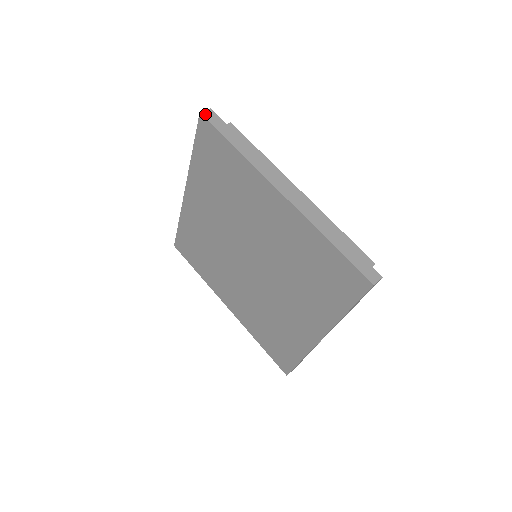
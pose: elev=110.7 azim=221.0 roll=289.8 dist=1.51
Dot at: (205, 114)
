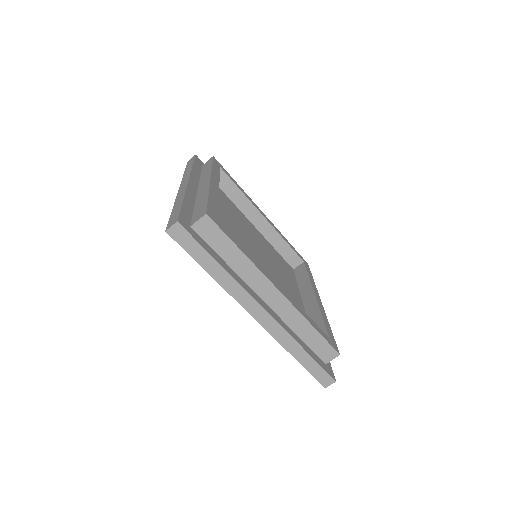
Dot at: (172, 233)
